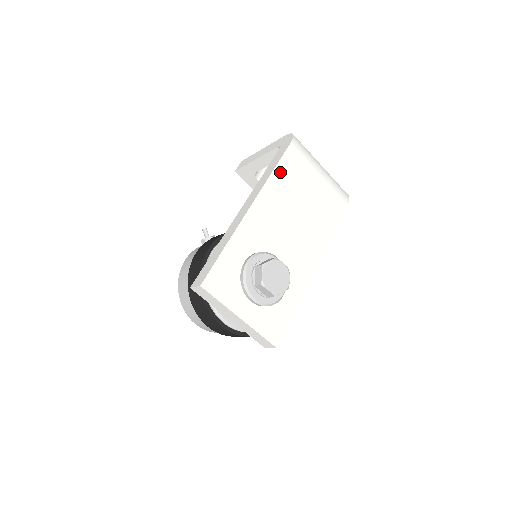
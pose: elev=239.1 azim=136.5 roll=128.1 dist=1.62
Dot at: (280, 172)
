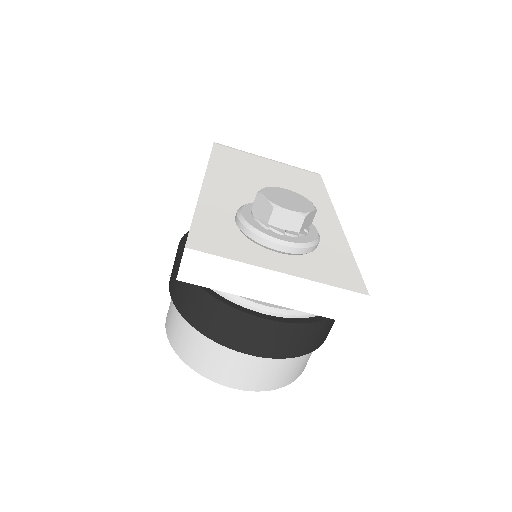
Dot at: (219, 159)
